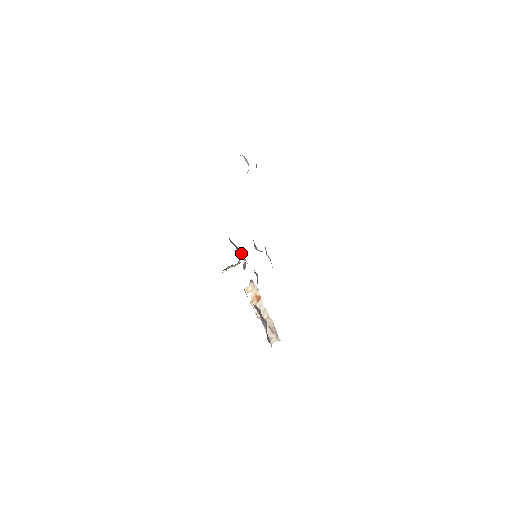
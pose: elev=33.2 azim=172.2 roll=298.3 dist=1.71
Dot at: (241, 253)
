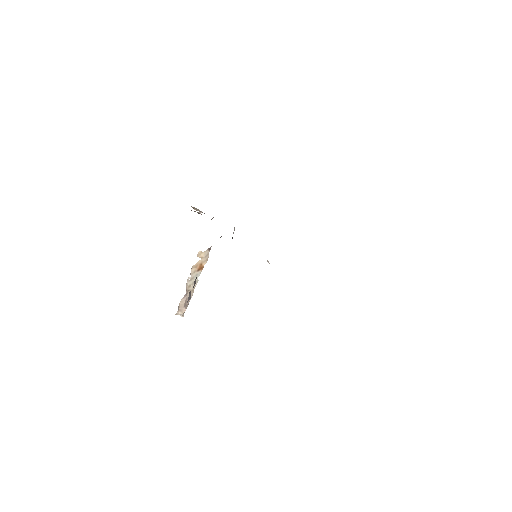
Dot at: occluded
